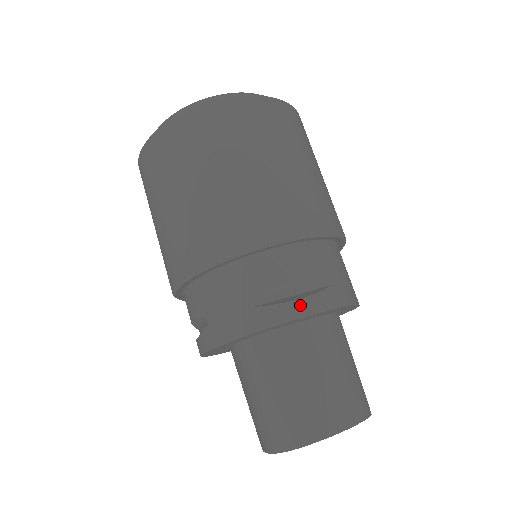
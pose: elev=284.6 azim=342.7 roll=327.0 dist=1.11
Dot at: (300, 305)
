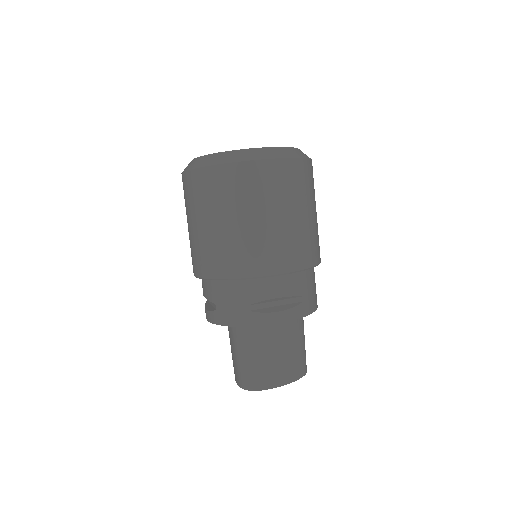
Dot at: (278, 315)
